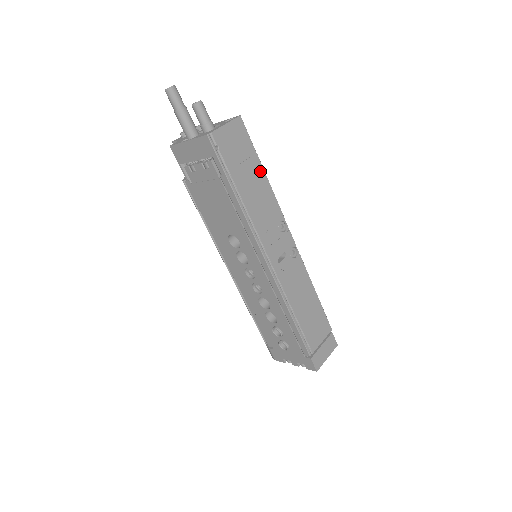
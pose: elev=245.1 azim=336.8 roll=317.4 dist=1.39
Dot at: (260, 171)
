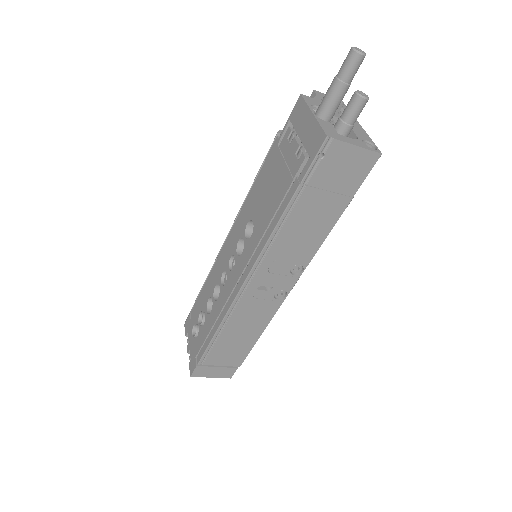
Dot at: (336, 214)
